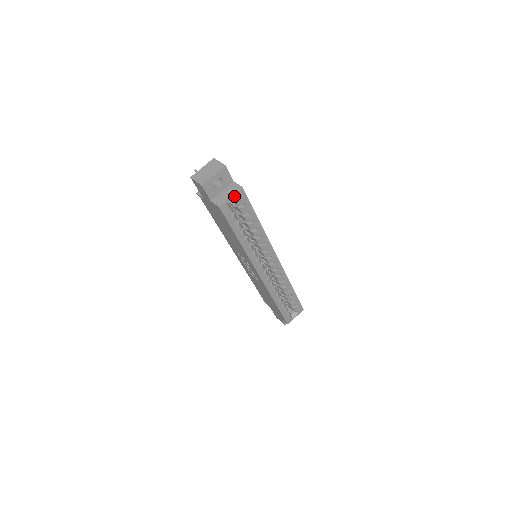
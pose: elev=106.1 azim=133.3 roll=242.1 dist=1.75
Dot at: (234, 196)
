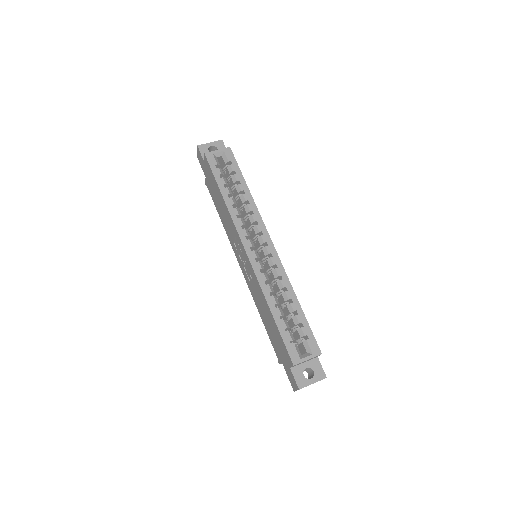
Dot at: (221, 151)
